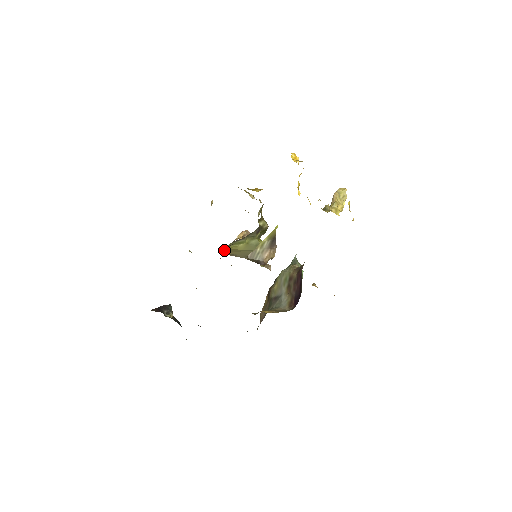
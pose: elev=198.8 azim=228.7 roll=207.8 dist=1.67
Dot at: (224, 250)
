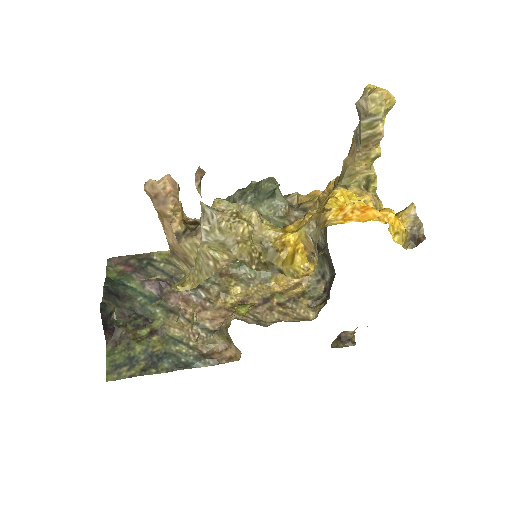
Dot at: occluded
